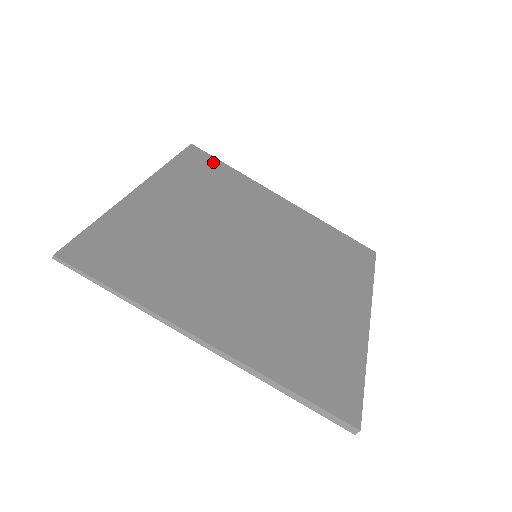
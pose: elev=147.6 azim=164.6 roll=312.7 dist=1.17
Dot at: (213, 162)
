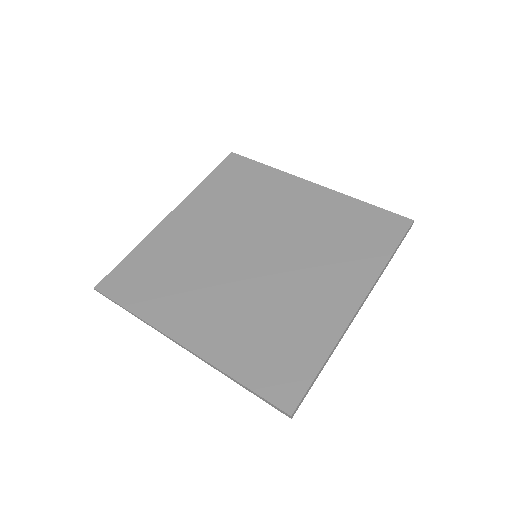
Dot at: (247, 165)
